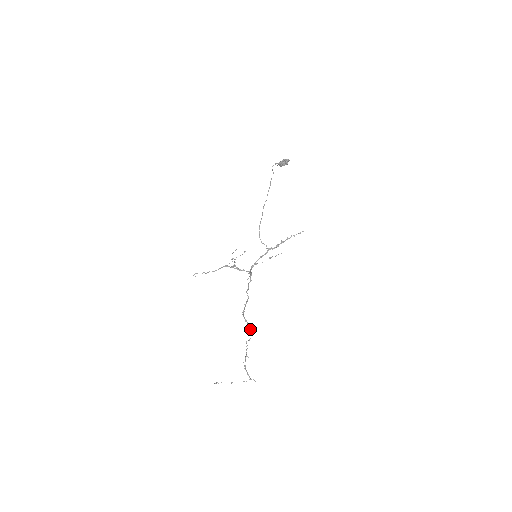
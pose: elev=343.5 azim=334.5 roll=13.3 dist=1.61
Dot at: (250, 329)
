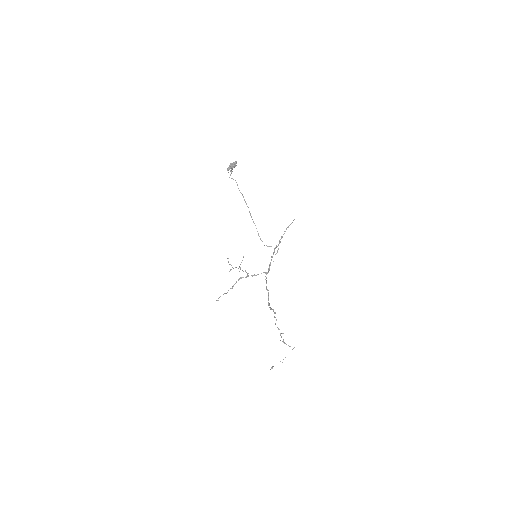
Dot at: (274, 313)
